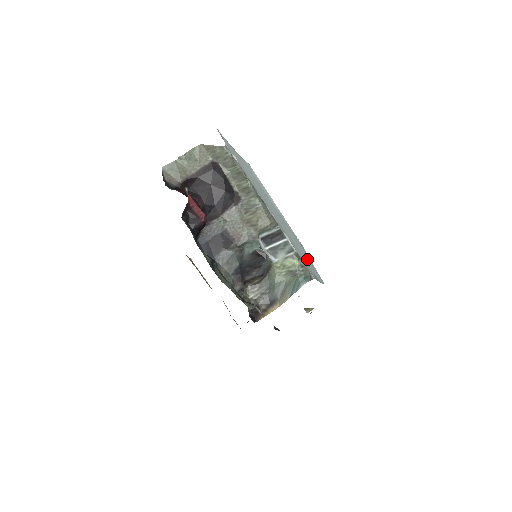
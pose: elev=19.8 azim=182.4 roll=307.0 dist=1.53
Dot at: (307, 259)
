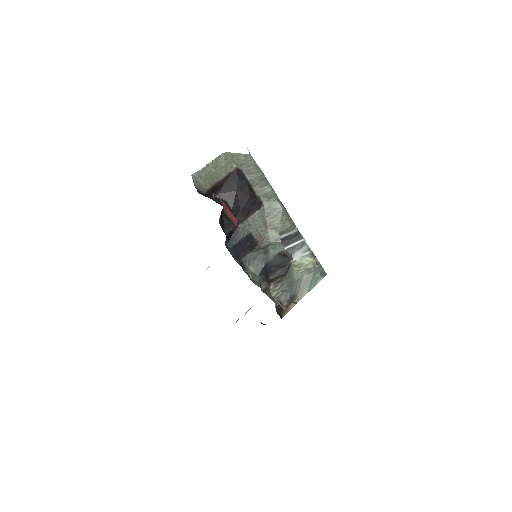
Dot at: occluded
